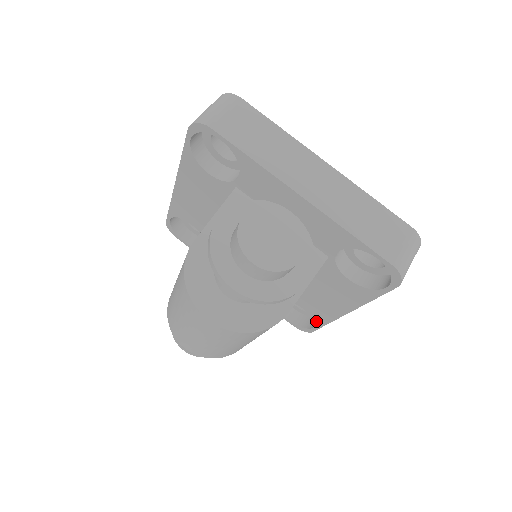
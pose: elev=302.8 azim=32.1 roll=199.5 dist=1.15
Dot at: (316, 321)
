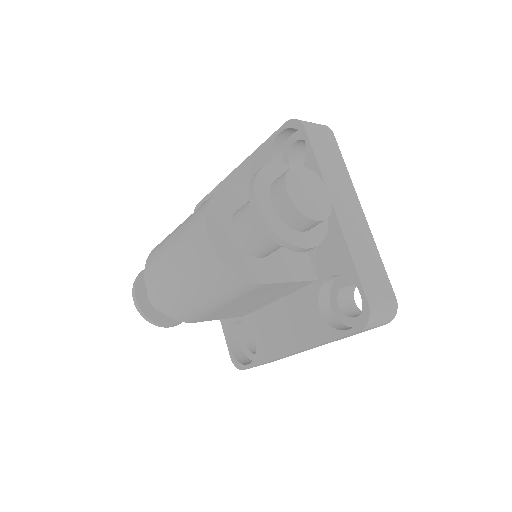
Dot at: (257, 356)
